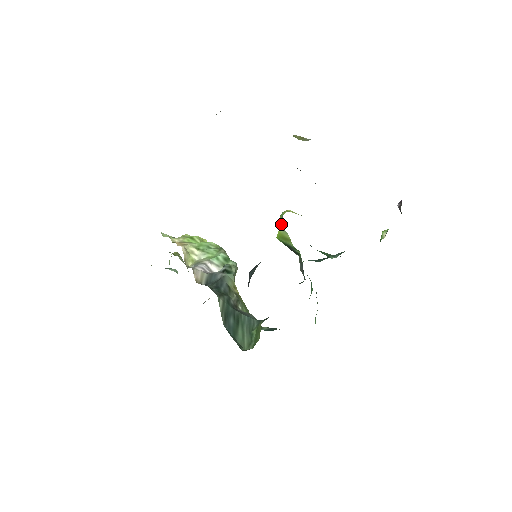
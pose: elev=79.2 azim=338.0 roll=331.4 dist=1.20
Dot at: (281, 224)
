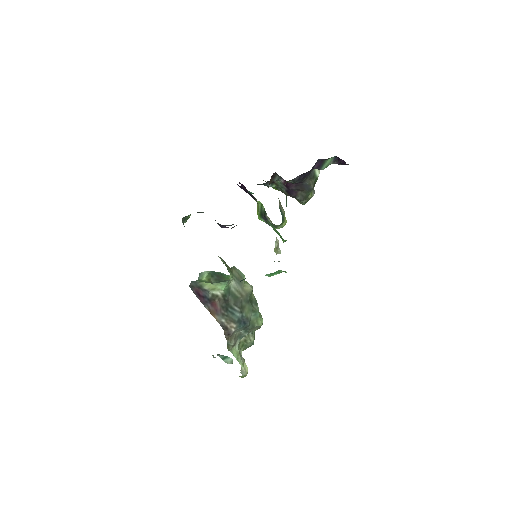
Dot at: occluded
